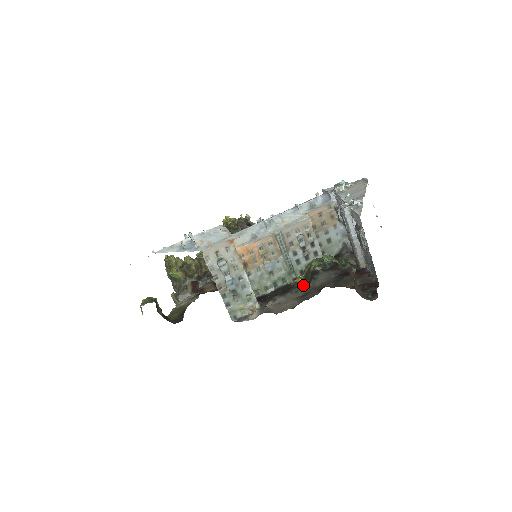
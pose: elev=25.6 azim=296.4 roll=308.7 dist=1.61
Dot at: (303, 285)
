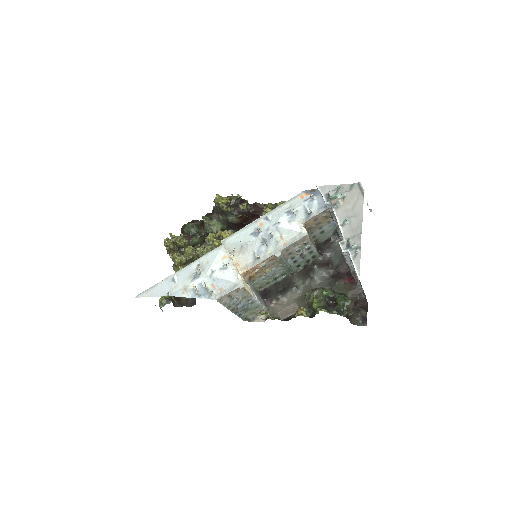
Dot at: (300, 281)
